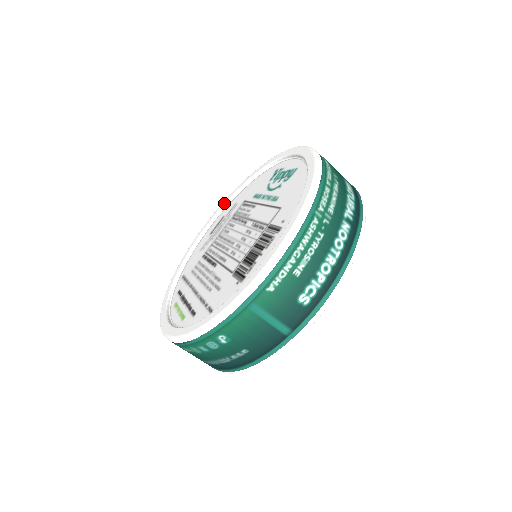
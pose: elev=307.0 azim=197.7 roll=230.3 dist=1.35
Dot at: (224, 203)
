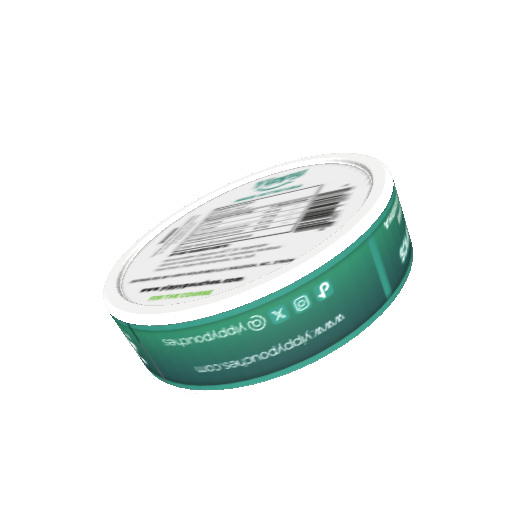
Dot at: (168, 219)
